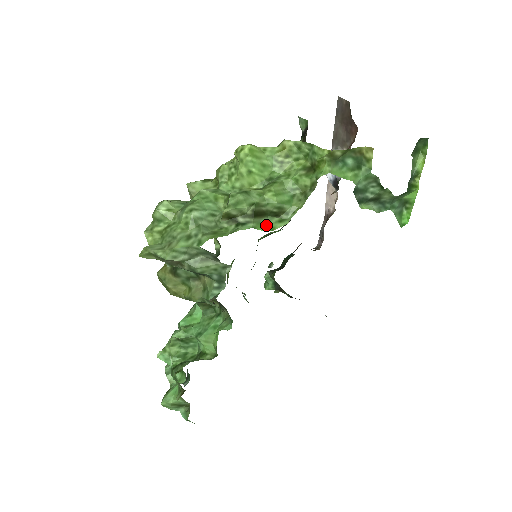
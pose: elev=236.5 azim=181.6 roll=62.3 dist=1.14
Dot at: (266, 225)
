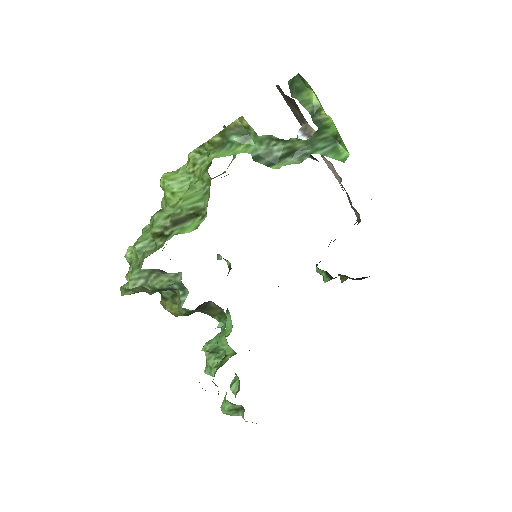
Dot at: (190, 227)
